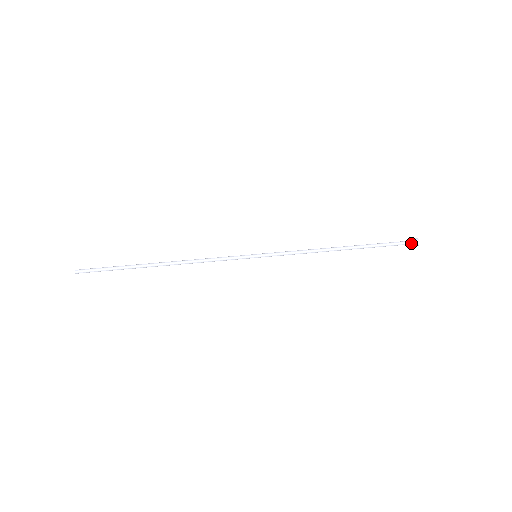
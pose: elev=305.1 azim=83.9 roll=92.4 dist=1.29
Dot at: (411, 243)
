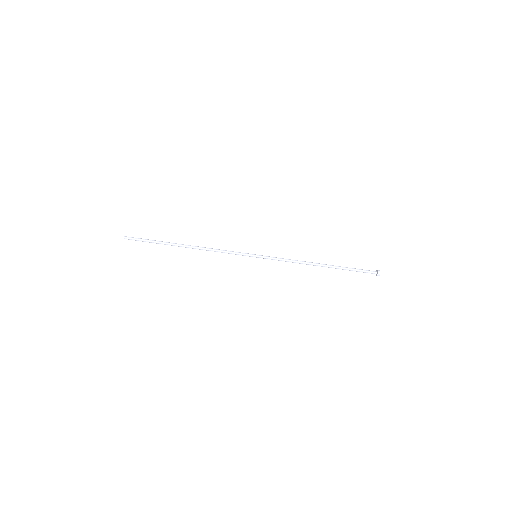
Dot at: occluded
